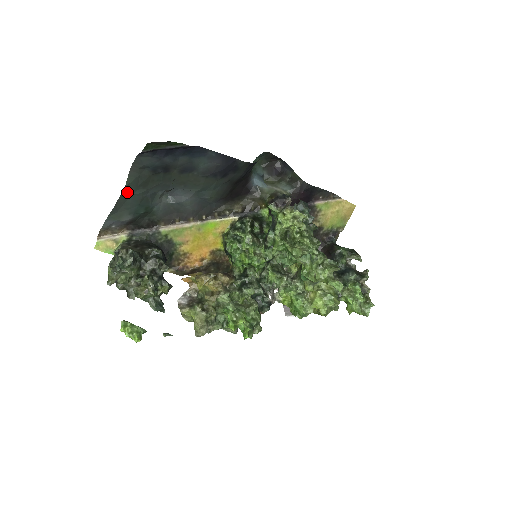
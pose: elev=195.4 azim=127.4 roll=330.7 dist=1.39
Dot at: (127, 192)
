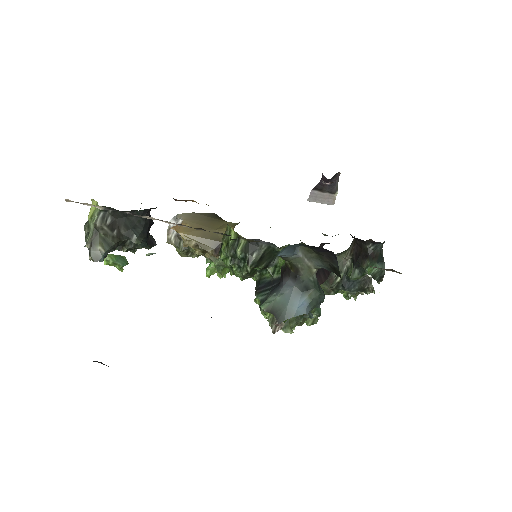
Dot at: occluded
